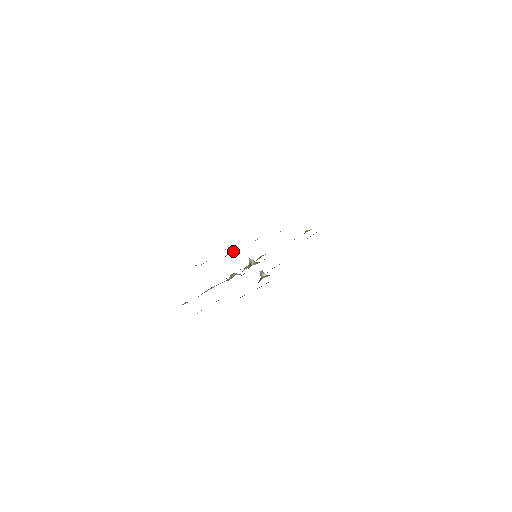
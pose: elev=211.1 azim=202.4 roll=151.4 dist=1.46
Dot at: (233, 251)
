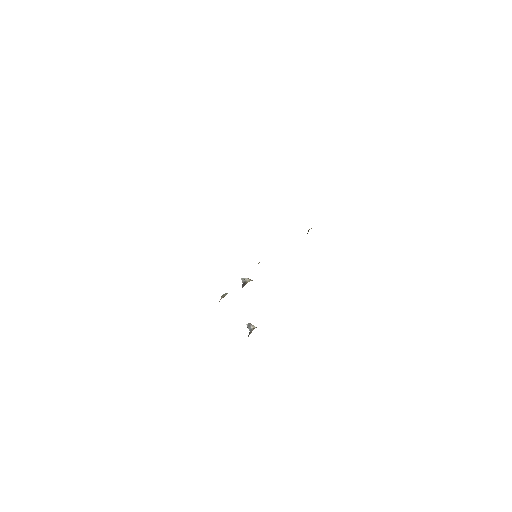
Dot at: occluded
